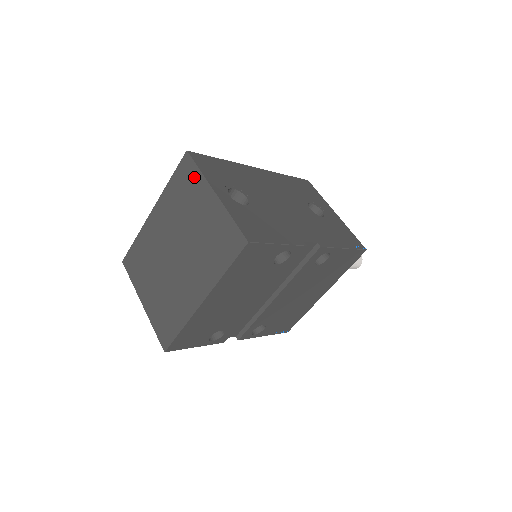
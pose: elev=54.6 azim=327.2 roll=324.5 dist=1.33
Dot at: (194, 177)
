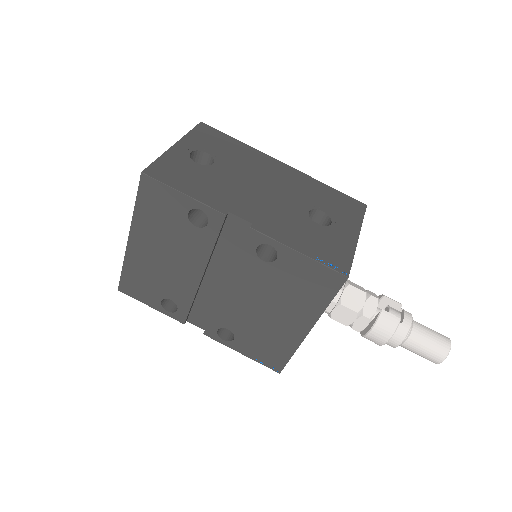
Dot at: occluded
